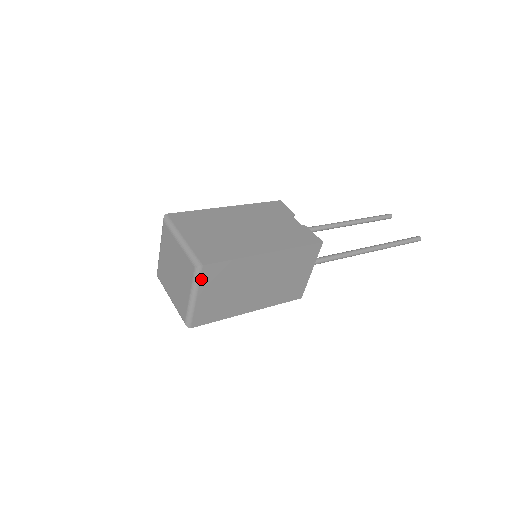
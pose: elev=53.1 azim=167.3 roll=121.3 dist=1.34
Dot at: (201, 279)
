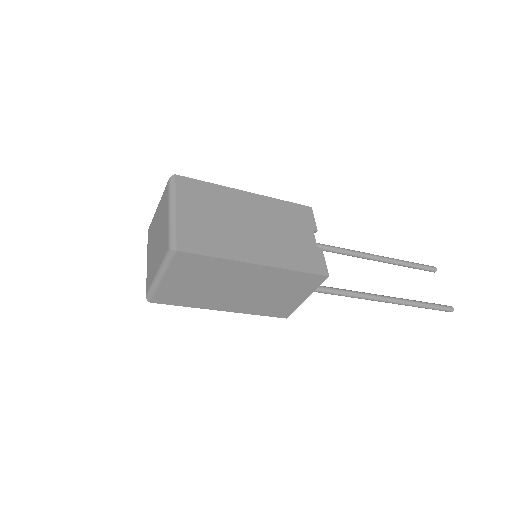
Dot at: (172, 263)
